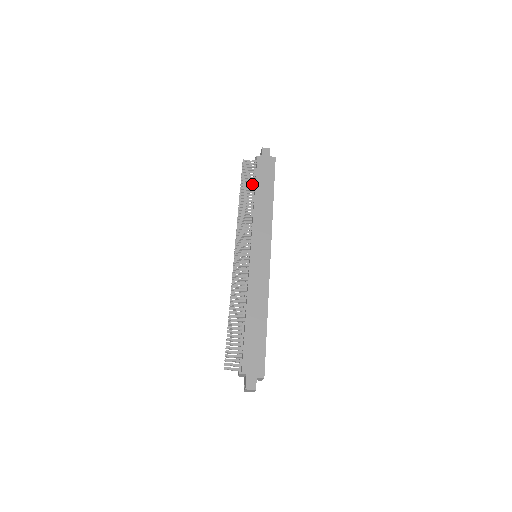
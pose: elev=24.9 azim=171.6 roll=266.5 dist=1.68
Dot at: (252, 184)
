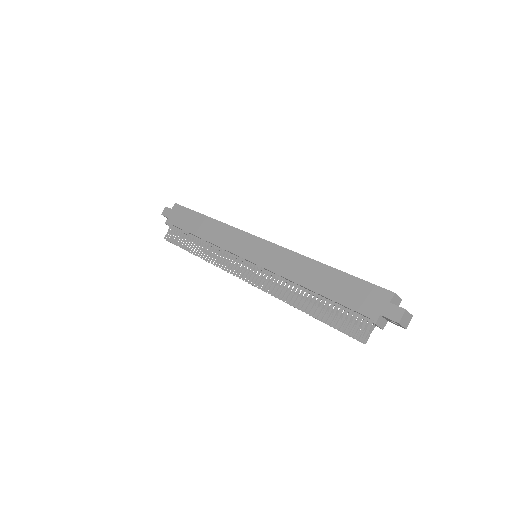
Dot at: (188, 236)
